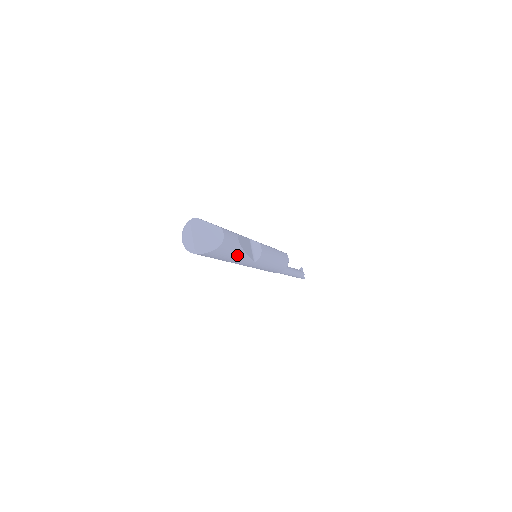
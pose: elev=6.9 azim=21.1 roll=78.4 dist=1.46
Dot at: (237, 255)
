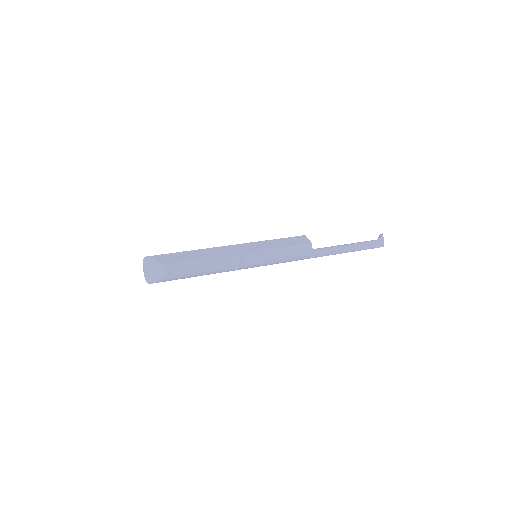
Dot at: (199, 274)
